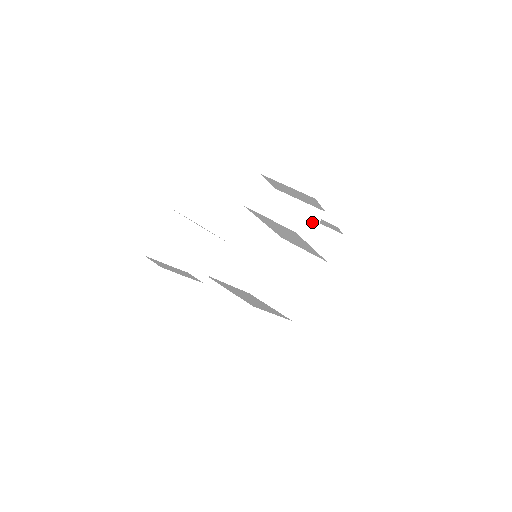
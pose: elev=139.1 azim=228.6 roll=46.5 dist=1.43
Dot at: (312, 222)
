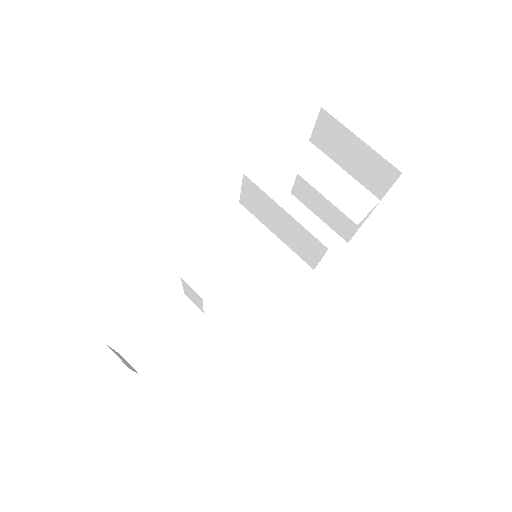
Dot at: (312, 251)
